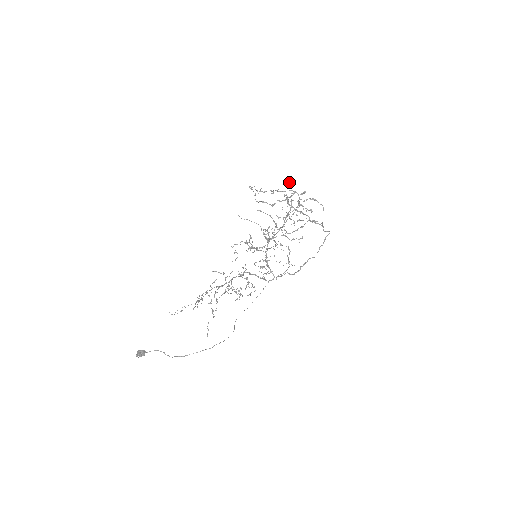
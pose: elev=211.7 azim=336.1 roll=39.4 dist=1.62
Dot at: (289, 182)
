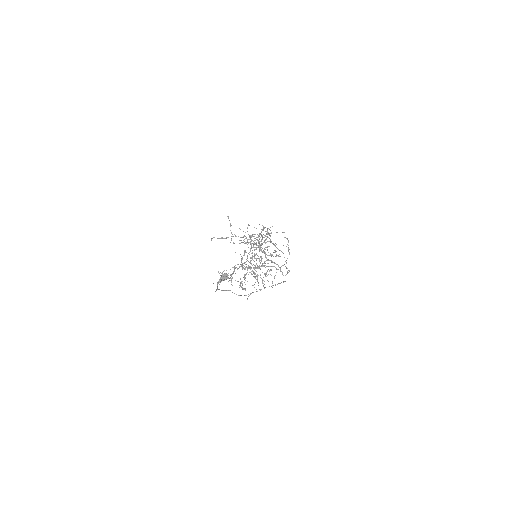
Dot at: occluded
